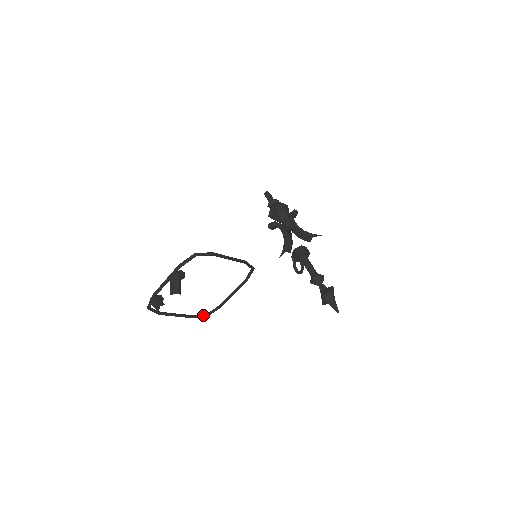
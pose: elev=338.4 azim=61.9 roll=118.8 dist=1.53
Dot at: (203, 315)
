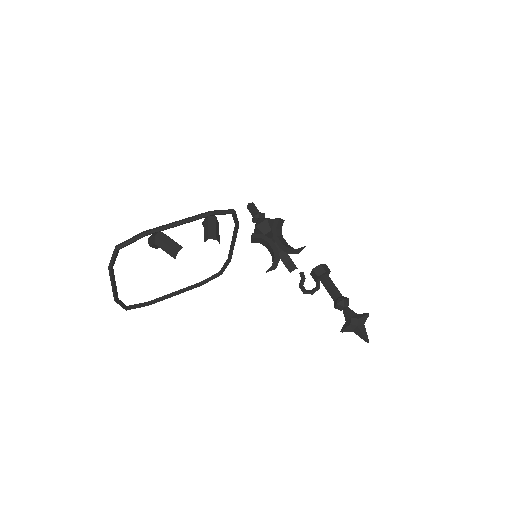
Dot at: (125, 305)
